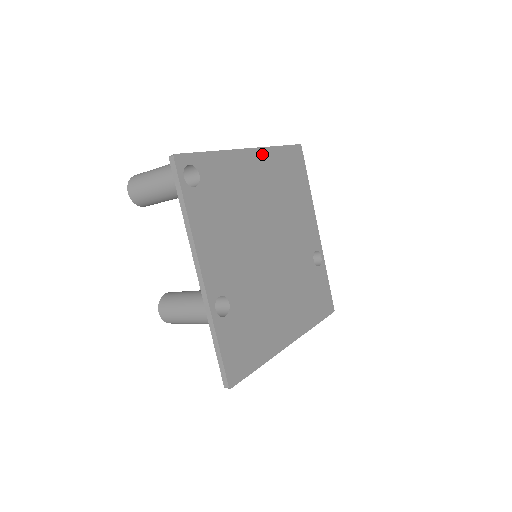
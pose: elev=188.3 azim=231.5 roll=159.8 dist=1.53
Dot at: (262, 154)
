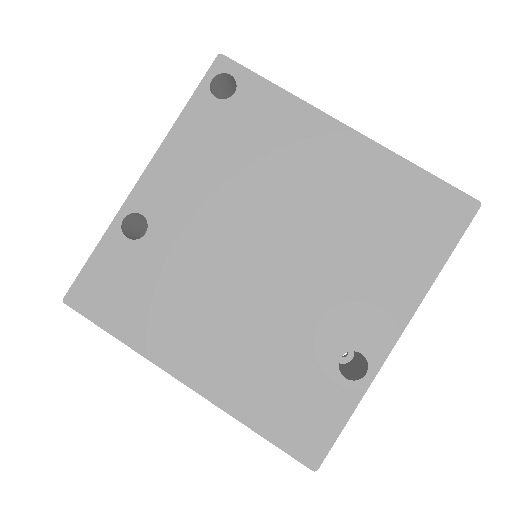
Dot at: (368, 149)
